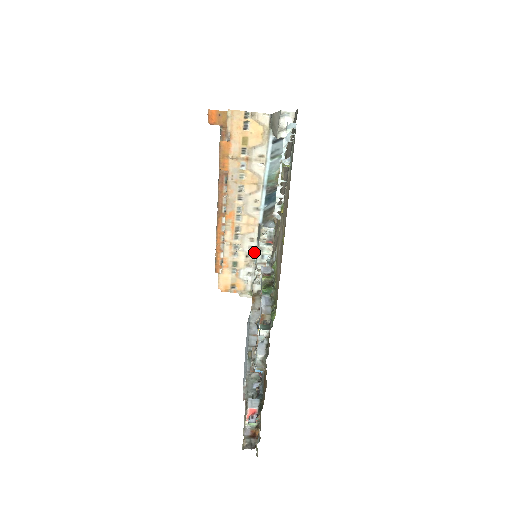
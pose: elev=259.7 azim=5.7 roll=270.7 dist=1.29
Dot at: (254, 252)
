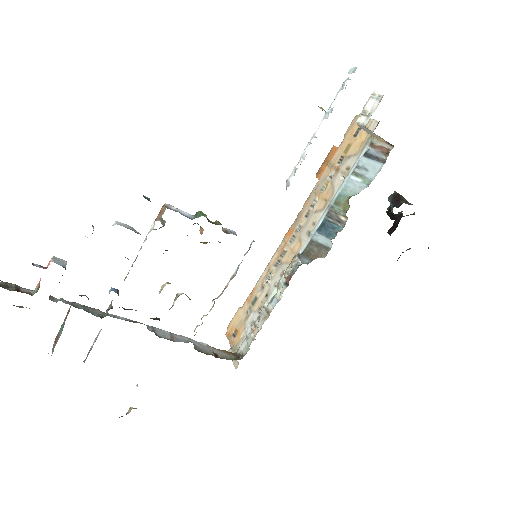
Dot at: occluded
